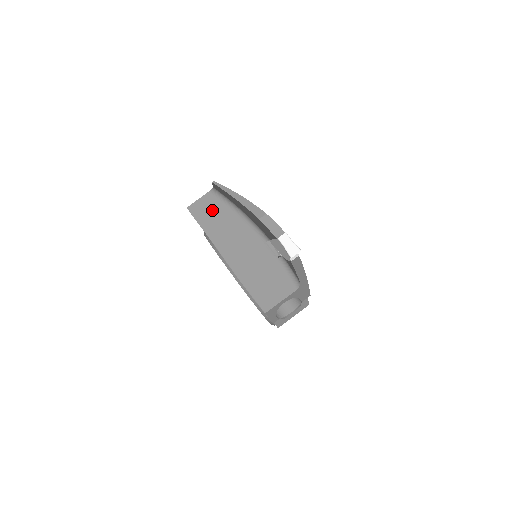
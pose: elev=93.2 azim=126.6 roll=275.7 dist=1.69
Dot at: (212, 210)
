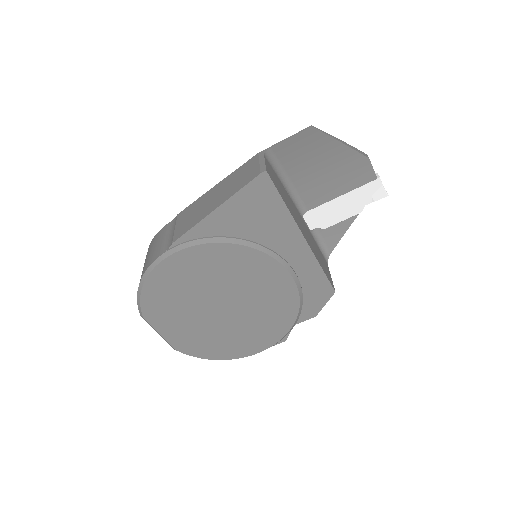
Dot at: (275, 177)
